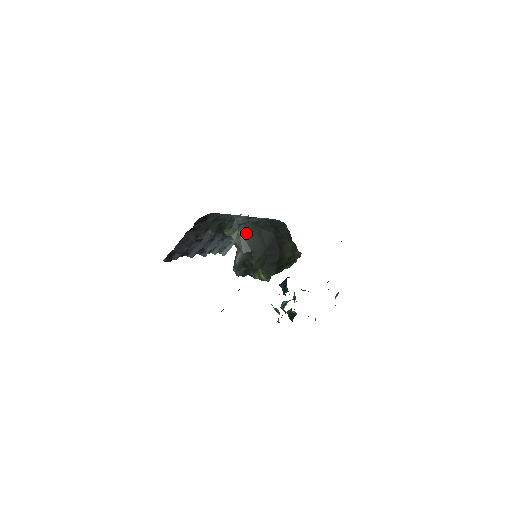
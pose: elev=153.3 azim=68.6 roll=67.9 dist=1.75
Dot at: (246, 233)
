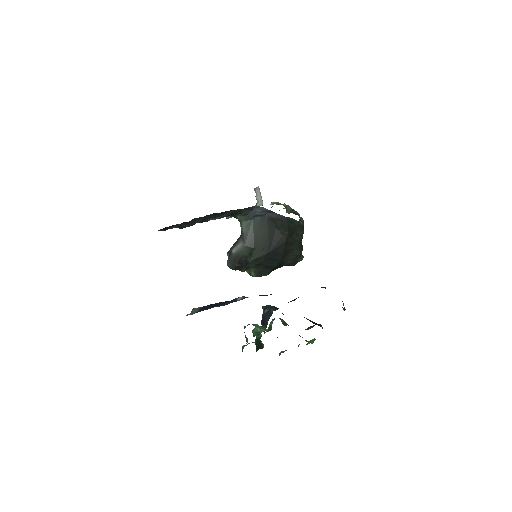
Dot at: (258, 227)
